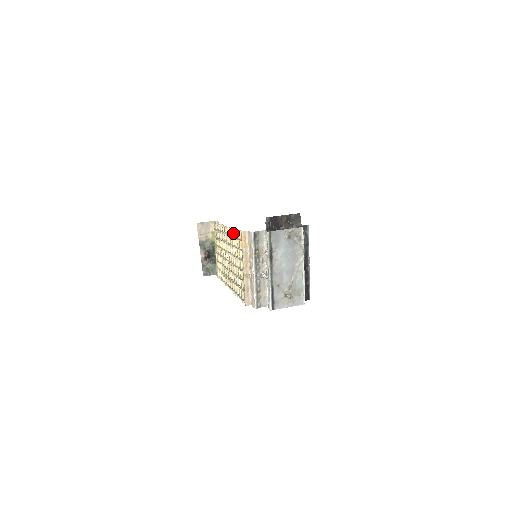
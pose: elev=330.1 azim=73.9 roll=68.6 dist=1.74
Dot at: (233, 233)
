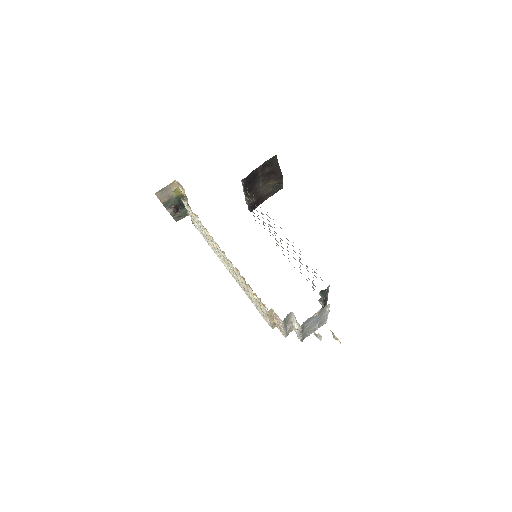
Dot at: (241, 277)
